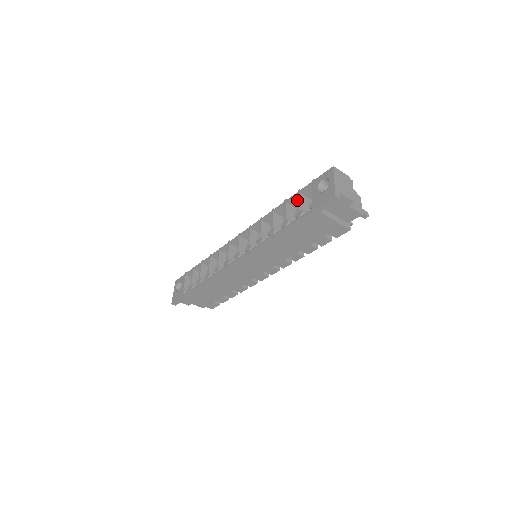
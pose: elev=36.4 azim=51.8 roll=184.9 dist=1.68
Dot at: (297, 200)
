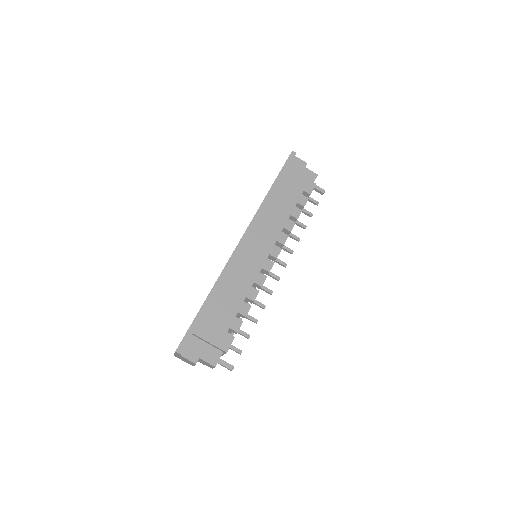
Dot at: occluded
